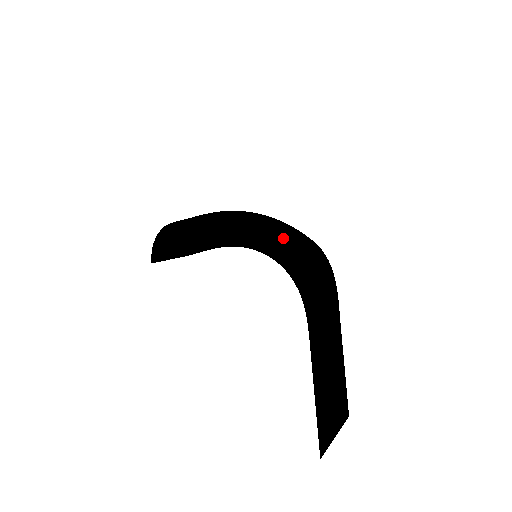
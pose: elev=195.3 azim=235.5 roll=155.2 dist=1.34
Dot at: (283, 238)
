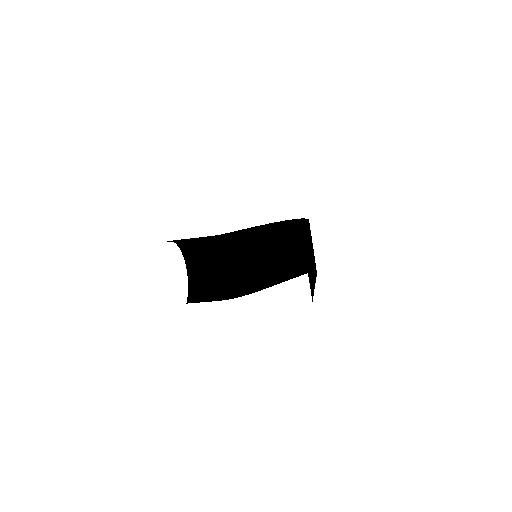
Dot at: (289, 236)
